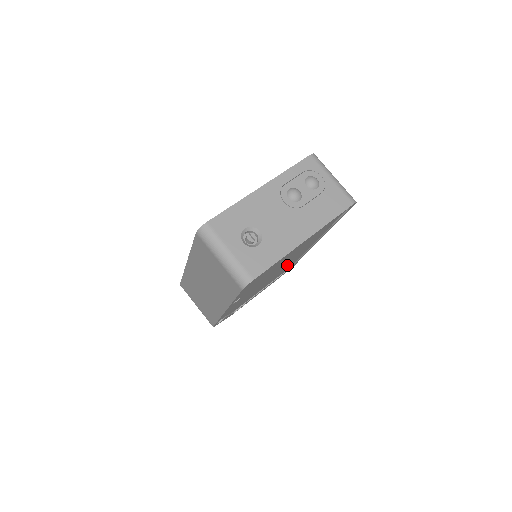
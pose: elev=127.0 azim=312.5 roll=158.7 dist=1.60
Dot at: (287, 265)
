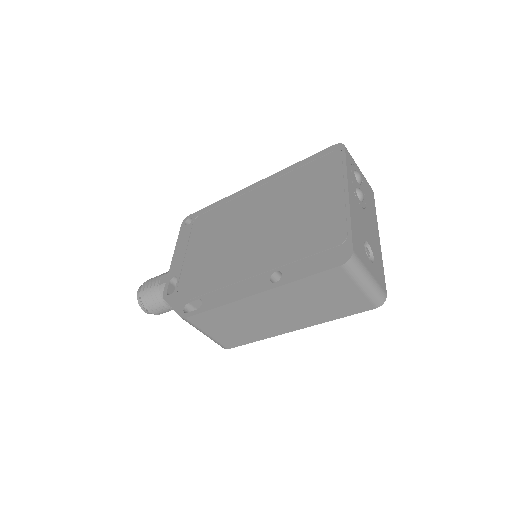
Dot at: occluded
